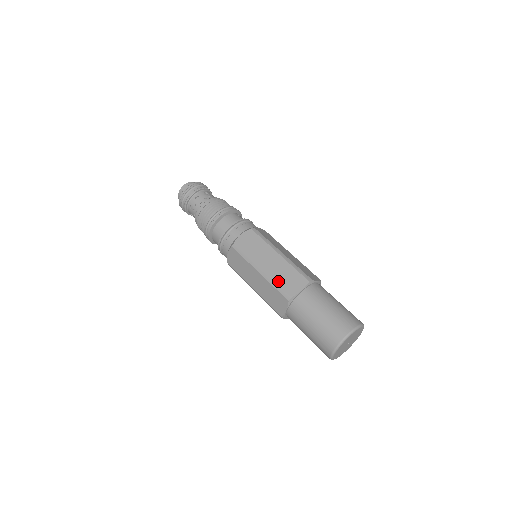
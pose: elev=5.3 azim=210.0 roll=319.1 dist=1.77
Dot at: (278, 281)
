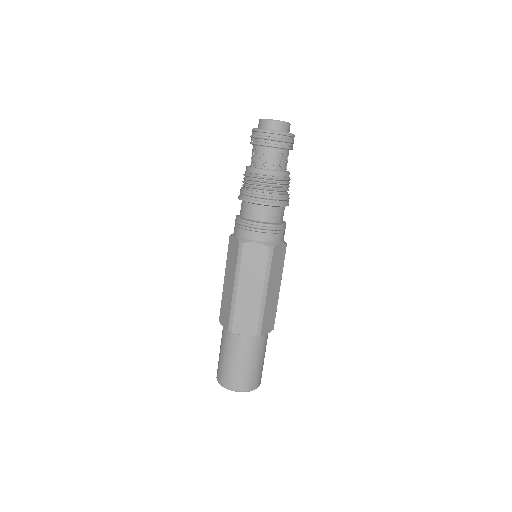
Dot at: (237, 311)
